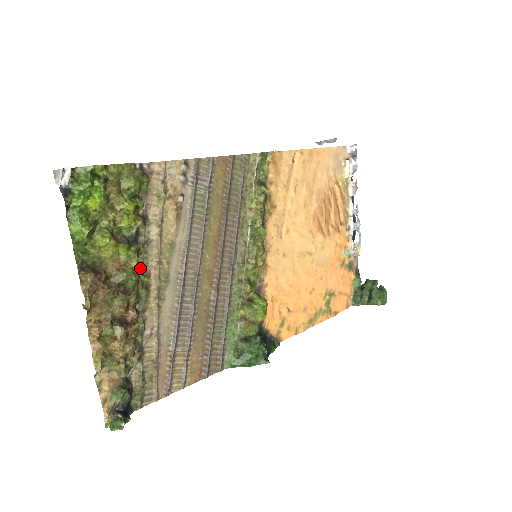
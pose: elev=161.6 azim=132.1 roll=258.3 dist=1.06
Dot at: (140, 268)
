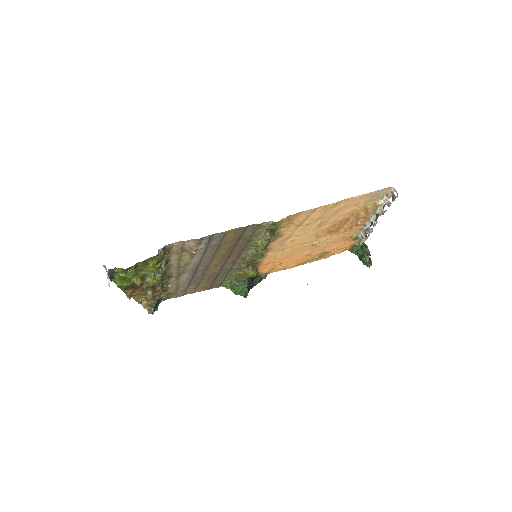
Dot at: (164, 274)
